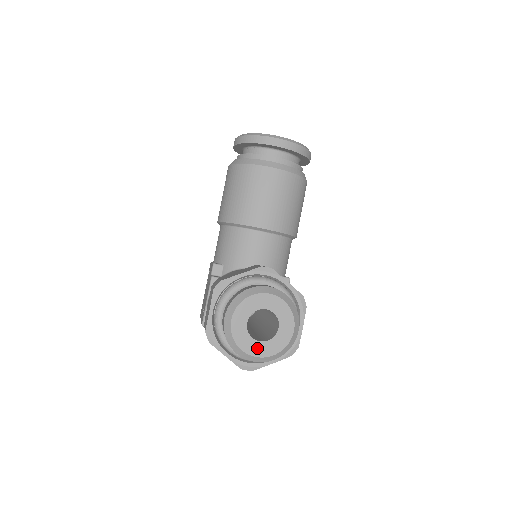
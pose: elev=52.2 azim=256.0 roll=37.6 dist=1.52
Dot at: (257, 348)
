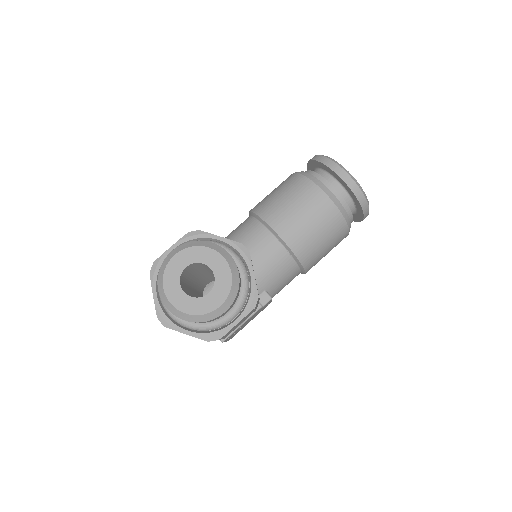
Dot at: (177, 296)
